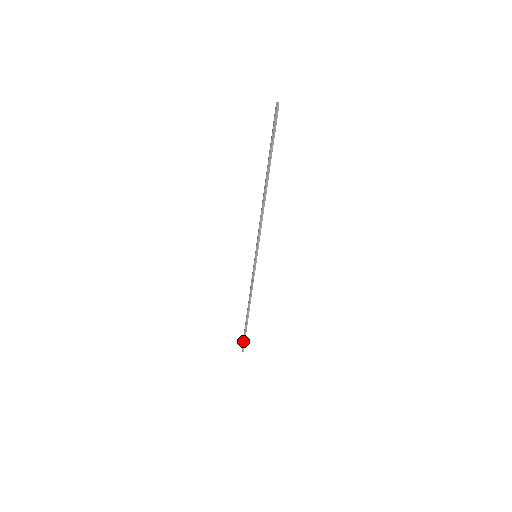
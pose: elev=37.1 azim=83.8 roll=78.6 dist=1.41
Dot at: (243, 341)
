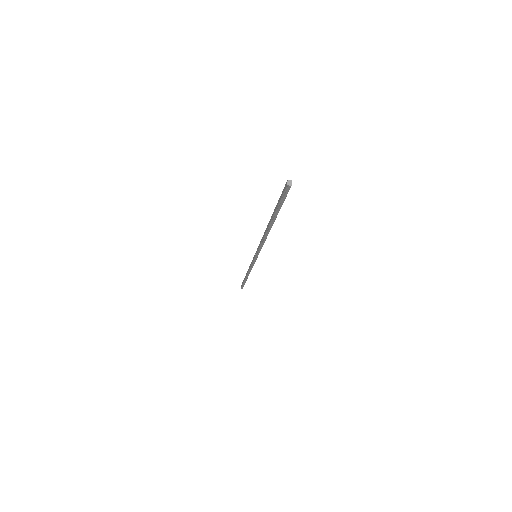
Dot at: (242, 285)
